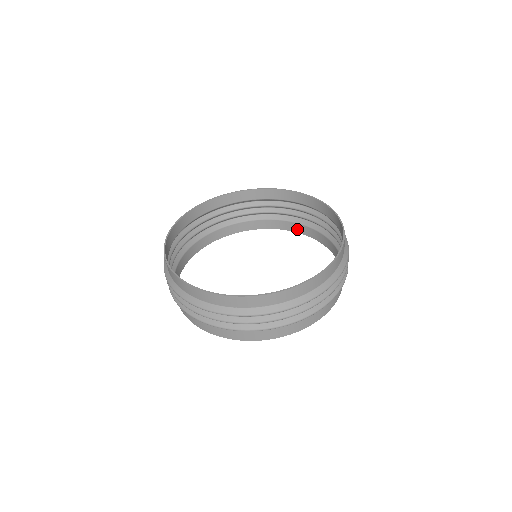
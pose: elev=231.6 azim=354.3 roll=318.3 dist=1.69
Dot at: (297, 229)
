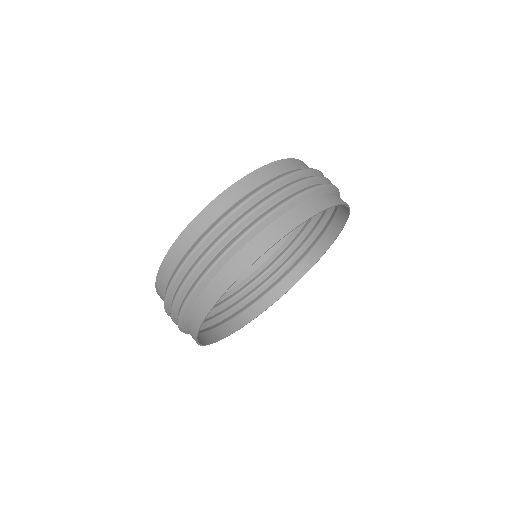
Dot at: (310, 262)
